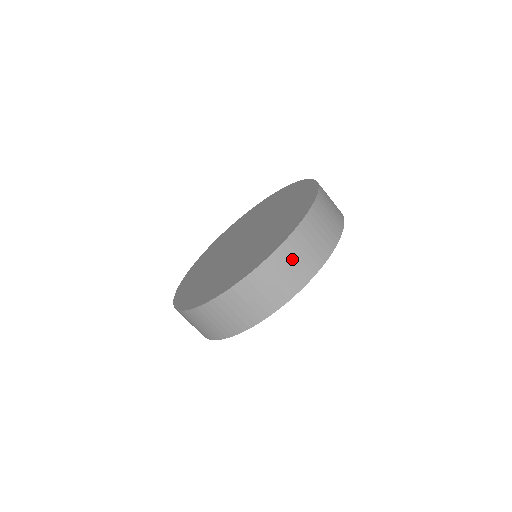
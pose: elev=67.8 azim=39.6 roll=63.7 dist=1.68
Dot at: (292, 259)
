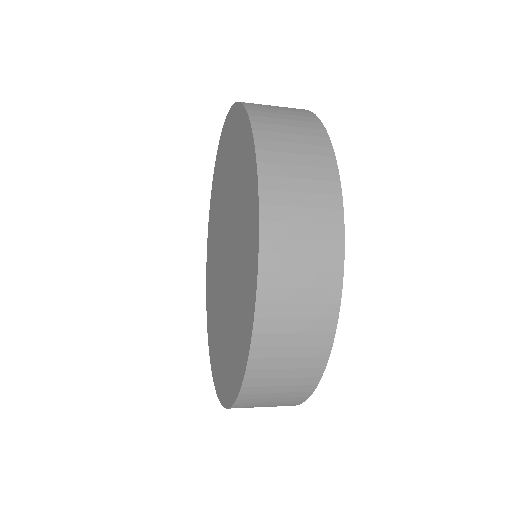
Dot at: occluded
